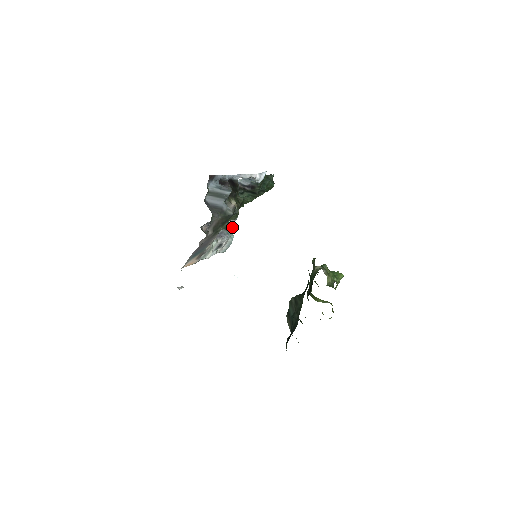
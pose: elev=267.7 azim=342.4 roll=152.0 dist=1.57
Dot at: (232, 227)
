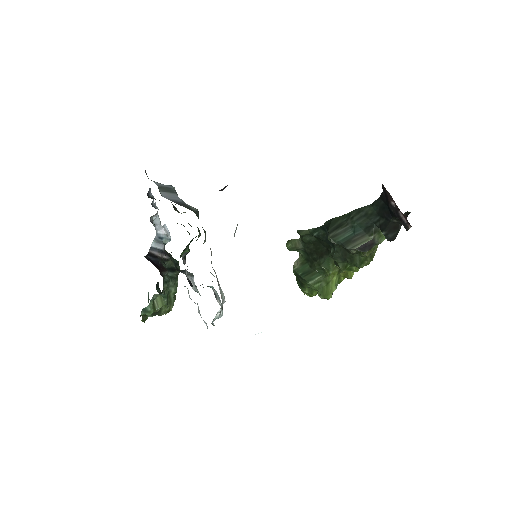
Dot at: occluded
